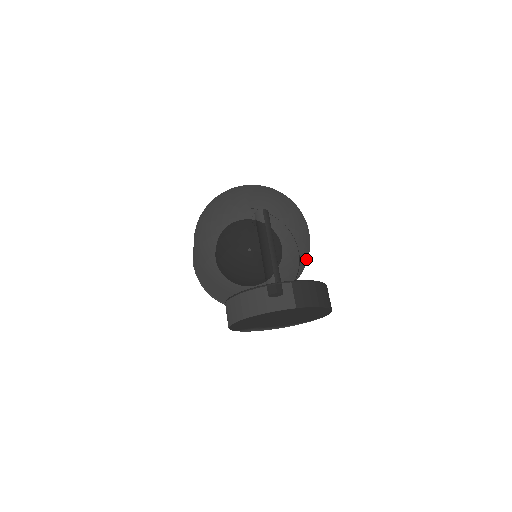
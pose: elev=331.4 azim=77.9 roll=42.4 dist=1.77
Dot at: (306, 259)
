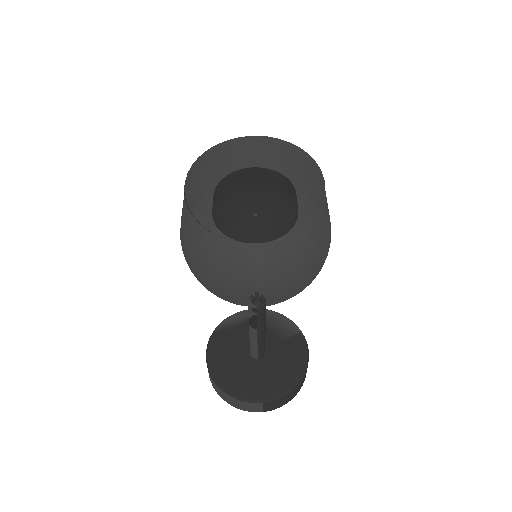
Dot at: occluded
